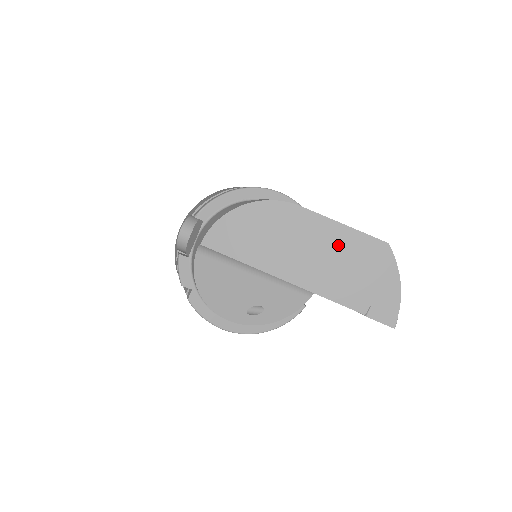
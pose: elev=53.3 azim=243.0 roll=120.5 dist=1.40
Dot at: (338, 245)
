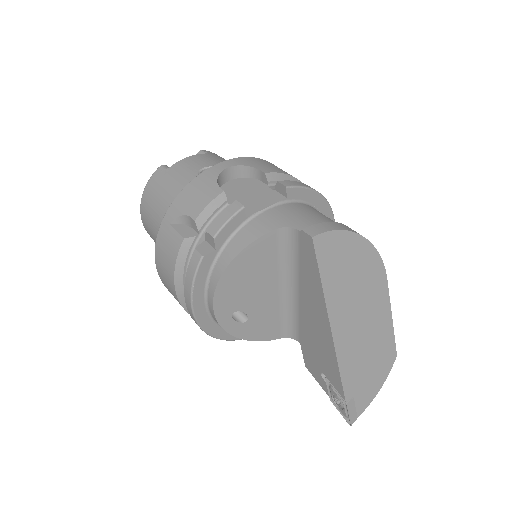
Dot at: (378, 331)
